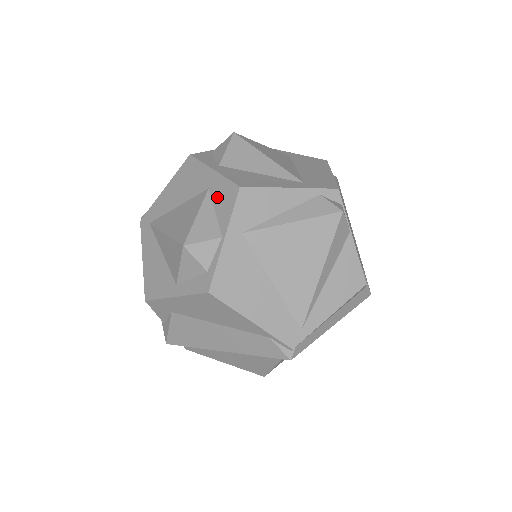
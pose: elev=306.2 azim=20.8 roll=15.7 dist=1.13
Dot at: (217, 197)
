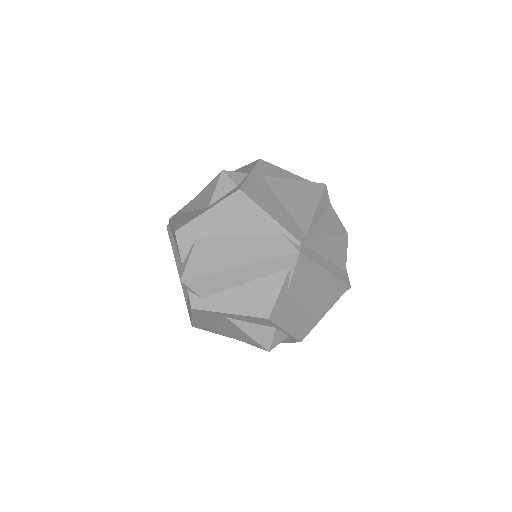
Dot at: (242, 171)
